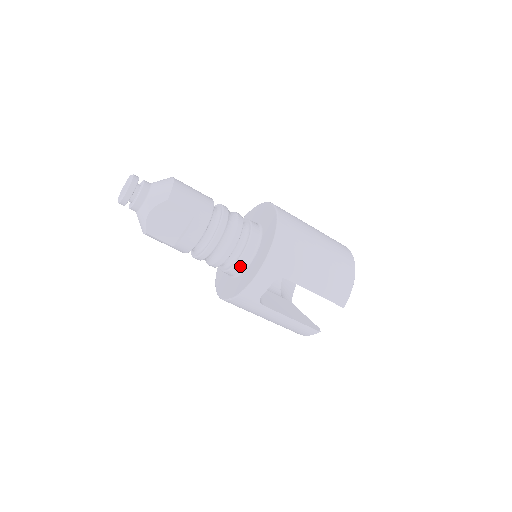
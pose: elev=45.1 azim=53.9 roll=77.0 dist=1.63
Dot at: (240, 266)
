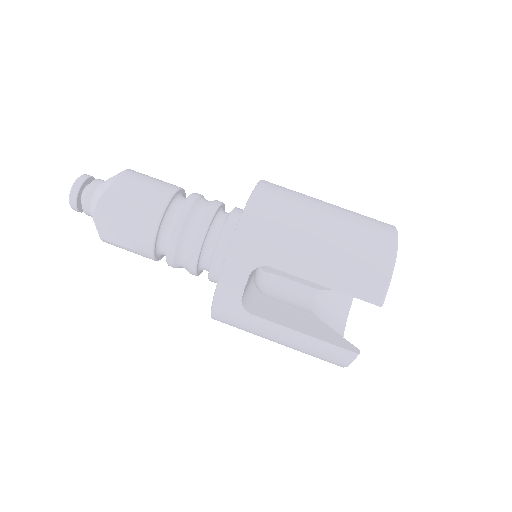
Dot at: (218, 264)
